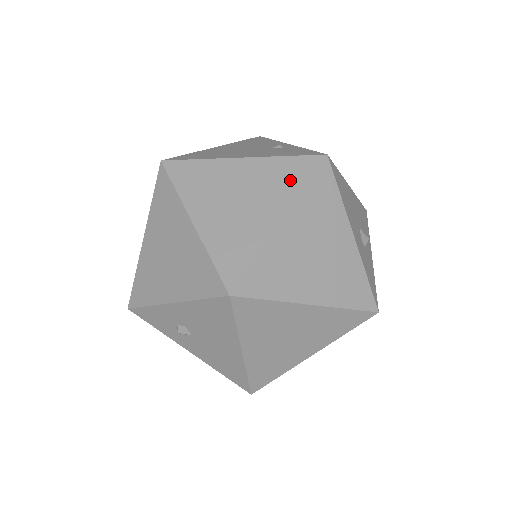
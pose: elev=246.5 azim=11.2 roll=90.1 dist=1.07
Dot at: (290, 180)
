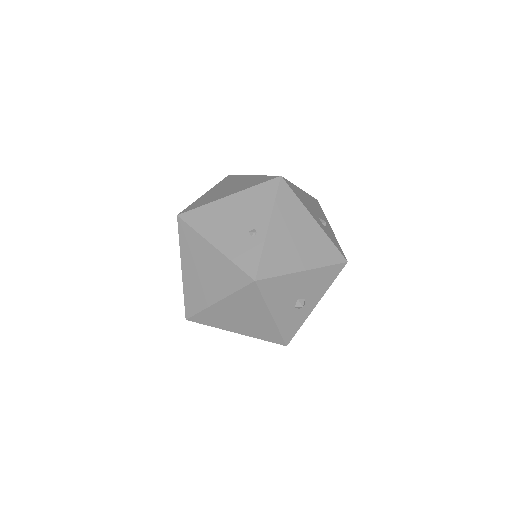
Dot at: (230, 282)
